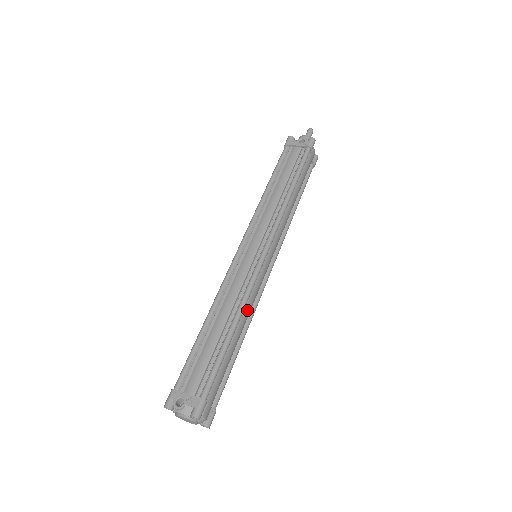
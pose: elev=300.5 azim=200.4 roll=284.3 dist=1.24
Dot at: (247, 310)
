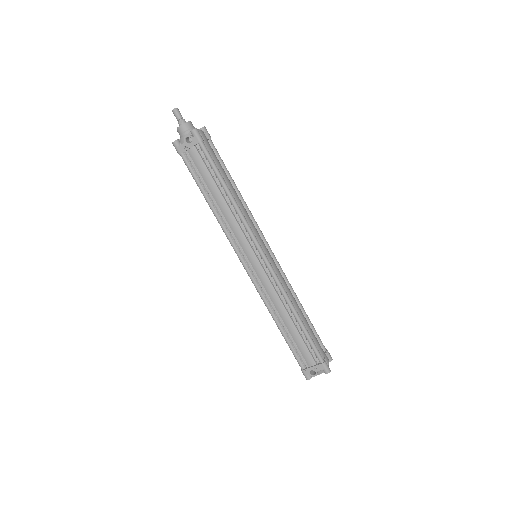
Dot at: (290, 296)
